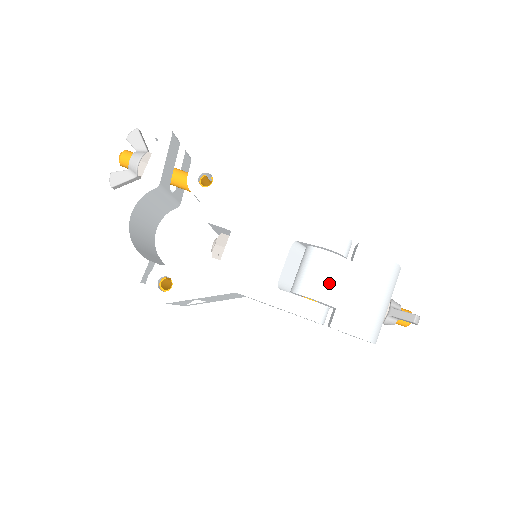
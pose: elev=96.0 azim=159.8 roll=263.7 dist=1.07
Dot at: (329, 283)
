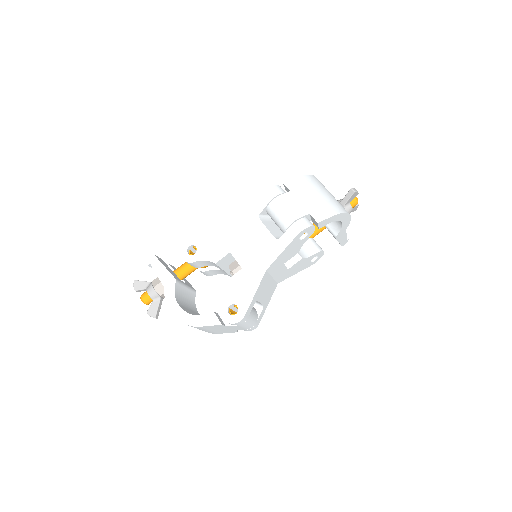
Dot at: (293, 208)
